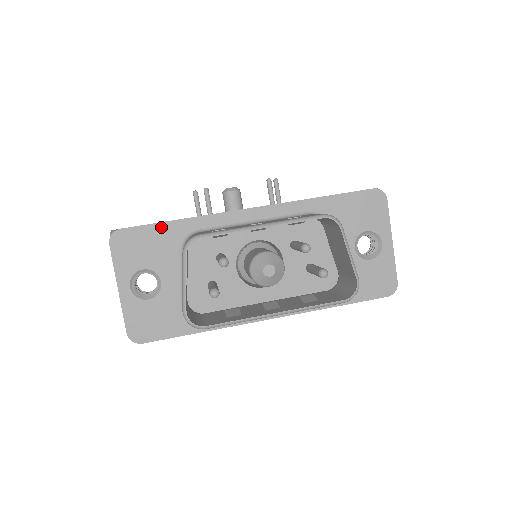
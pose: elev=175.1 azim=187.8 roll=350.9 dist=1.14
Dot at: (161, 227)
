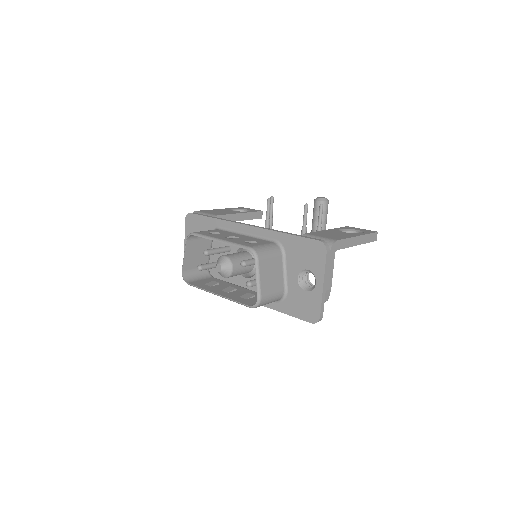
Dot at: (205, 219)
